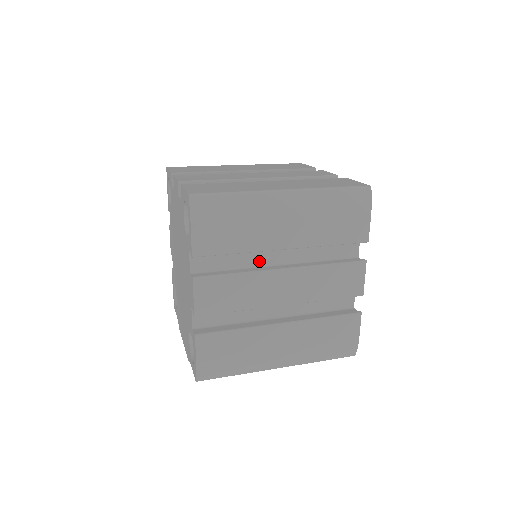
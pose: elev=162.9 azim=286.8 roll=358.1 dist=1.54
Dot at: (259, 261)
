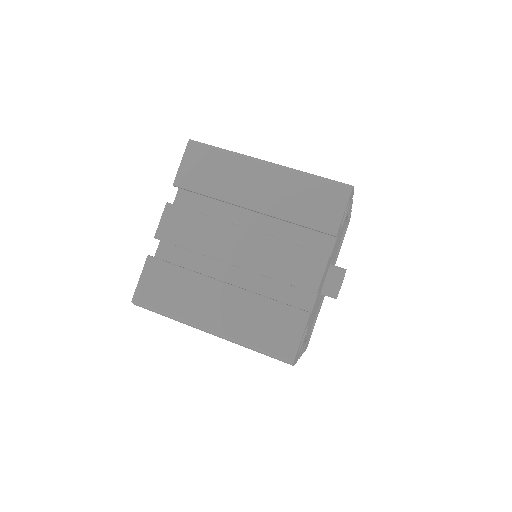
Dot at: occluded
